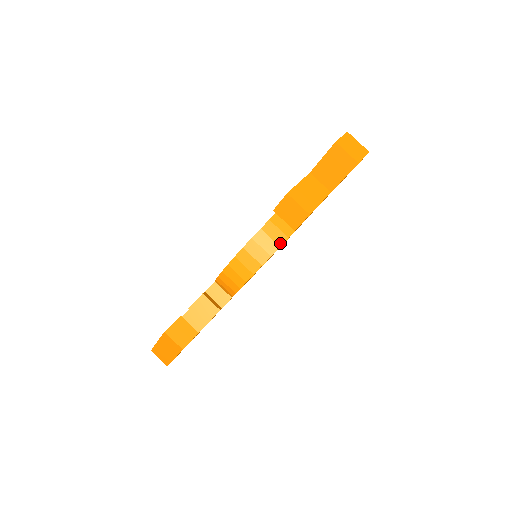
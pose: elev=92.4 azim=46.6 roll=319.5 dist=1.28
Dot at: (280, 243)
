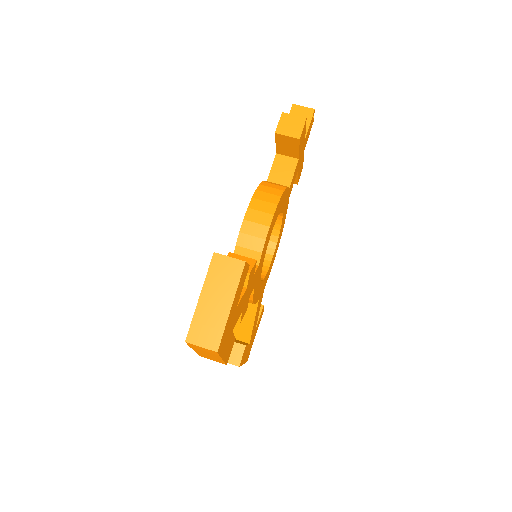
Dot at: (285, 187)
